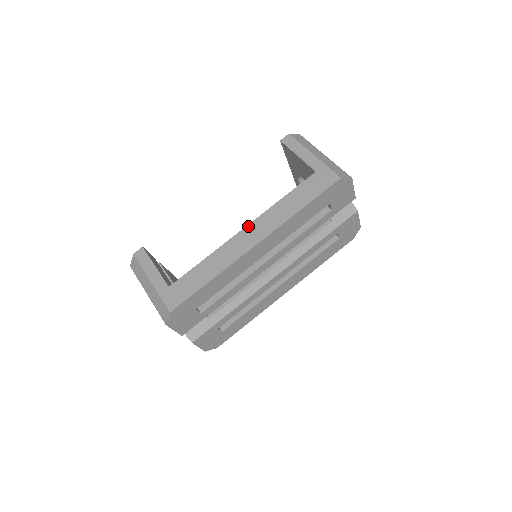
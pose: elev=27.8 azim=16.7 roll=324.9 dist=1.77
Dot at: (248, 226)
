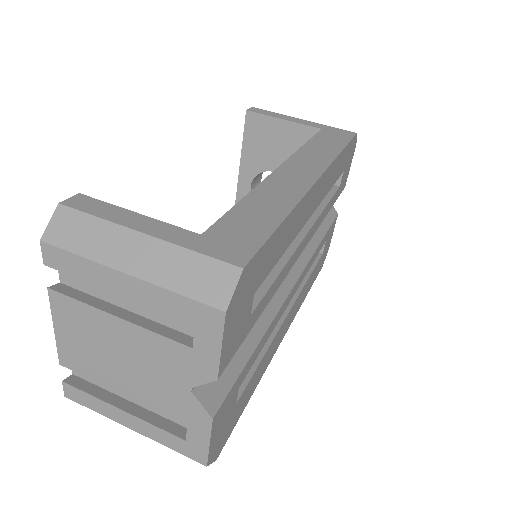
Dot at: (284, 164)
